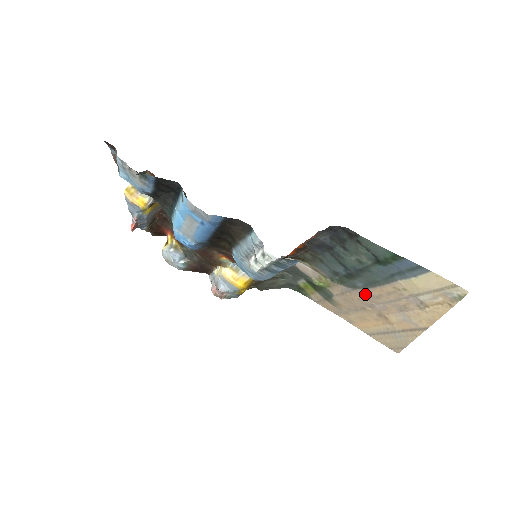
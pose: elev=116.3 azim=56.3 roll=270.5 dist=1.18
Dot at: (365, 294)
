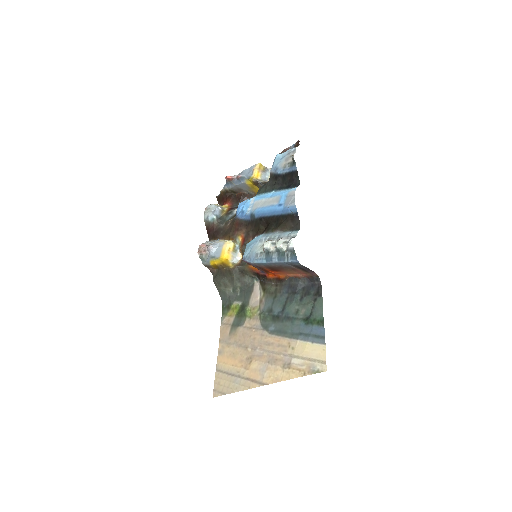
Dot at: (264, 337)
